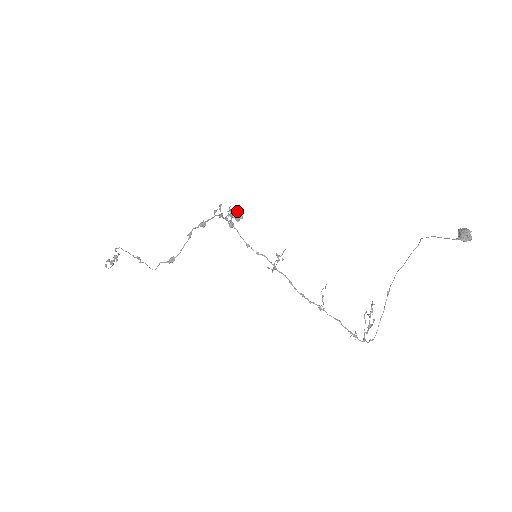
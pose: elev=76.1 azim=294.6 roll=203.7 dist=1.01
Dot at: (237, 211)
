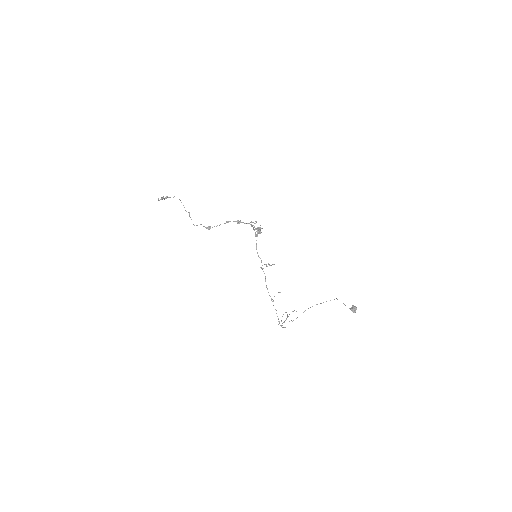
Dot at: occluded
